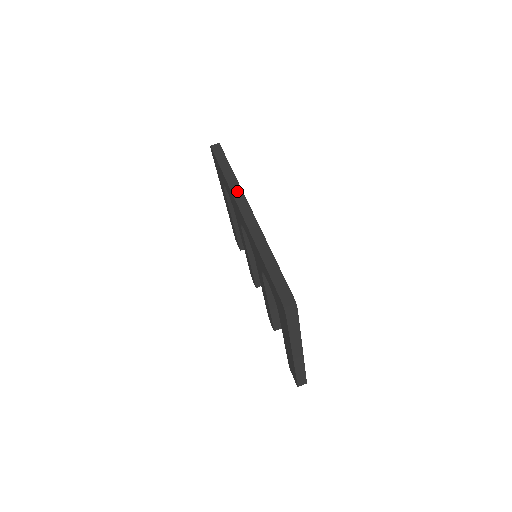
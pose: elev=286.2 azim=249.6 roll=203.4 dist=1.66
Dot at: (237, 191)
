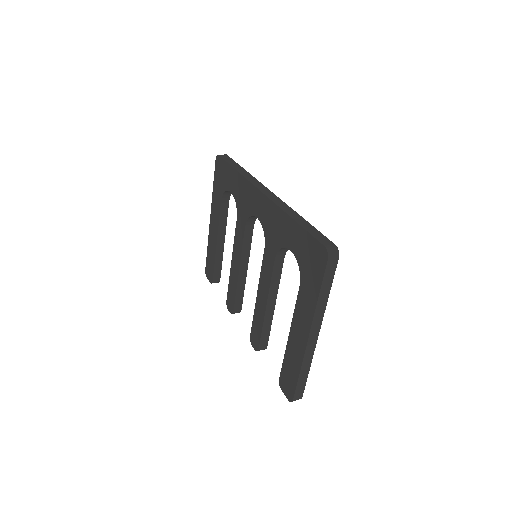
Dot at: (254, 180)
